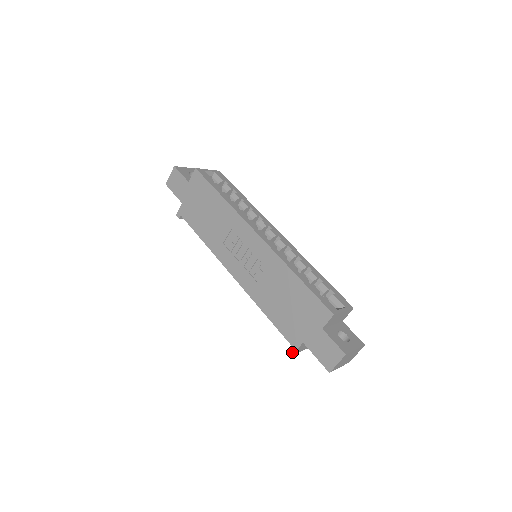
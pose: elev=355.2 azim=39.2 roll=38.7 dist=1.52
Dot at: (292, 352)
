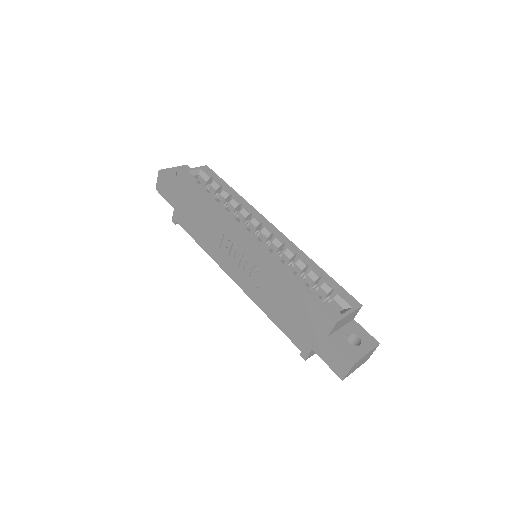
Dot at: (303, 358)
